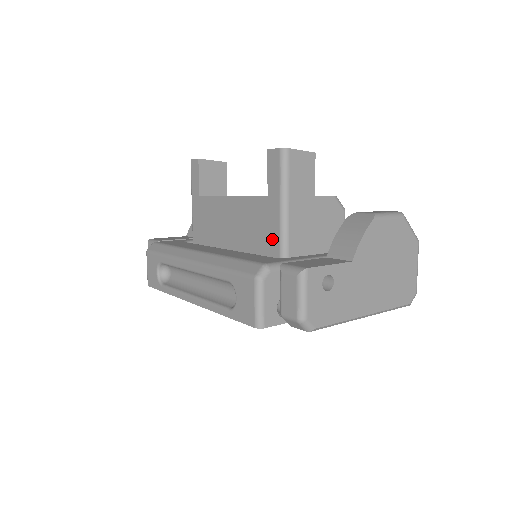
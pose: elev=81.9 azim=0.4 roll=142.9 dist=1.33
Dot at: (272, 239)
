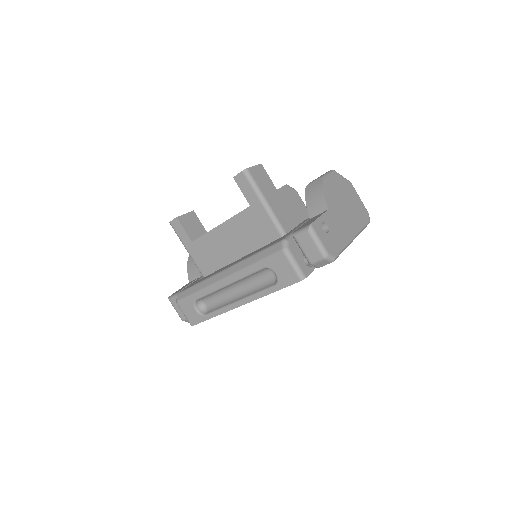
Dot at: (269, 230)
